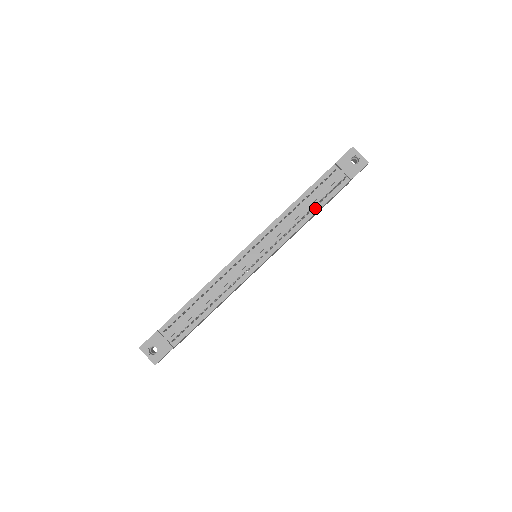
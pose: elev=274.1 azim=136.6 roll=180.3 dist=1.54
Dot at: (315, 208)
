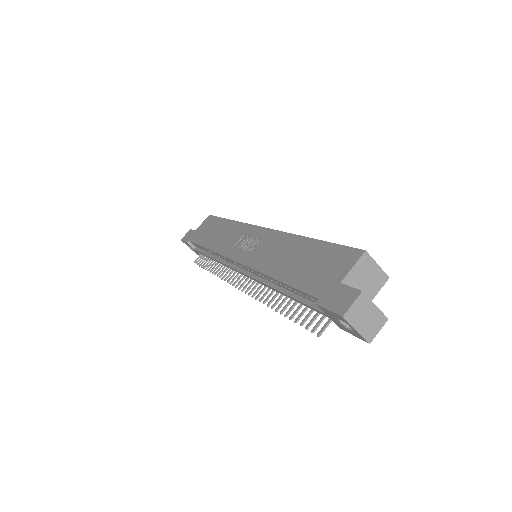
Dot at: occluded
